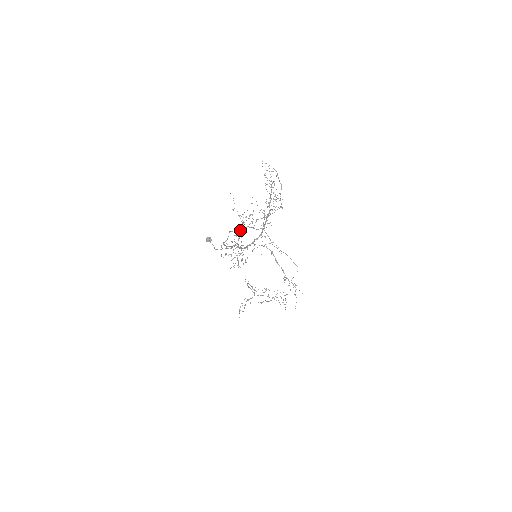
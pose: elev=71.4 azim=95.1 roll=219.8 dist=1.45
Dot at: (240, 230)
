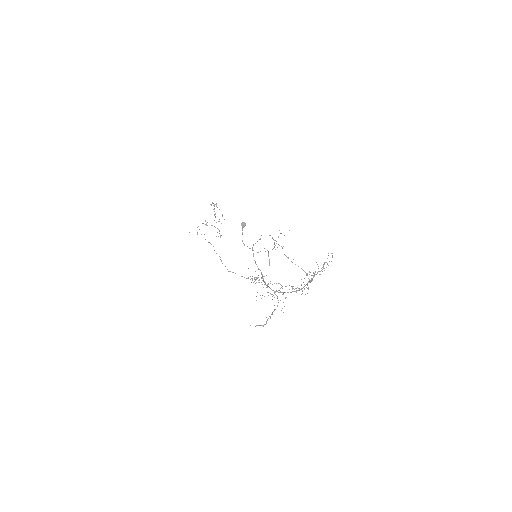
Dot at: occluded
